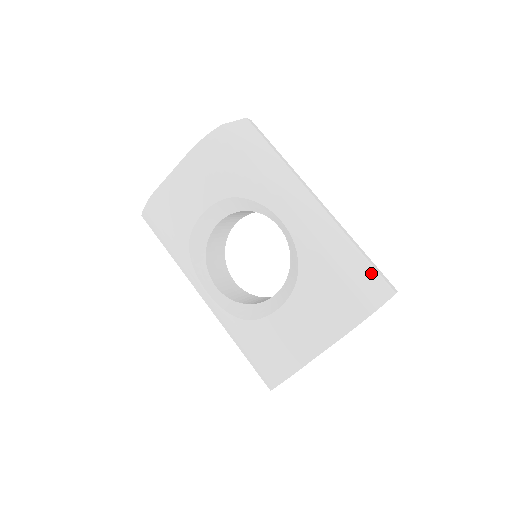
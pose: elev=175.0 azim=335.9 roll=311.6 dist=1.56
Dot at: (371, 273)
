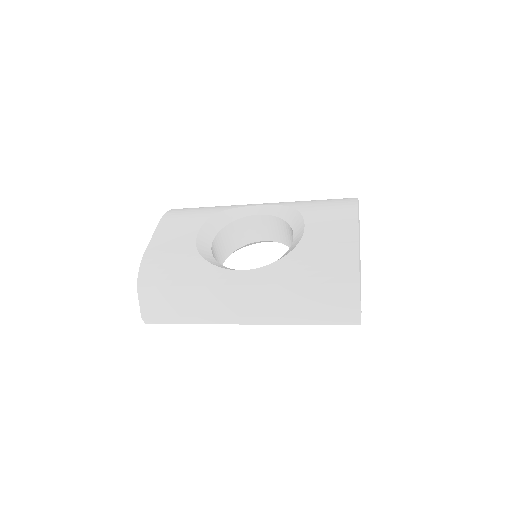
Dot at: occluded
